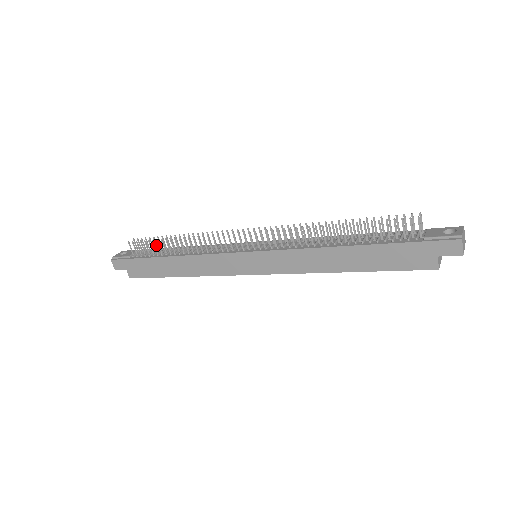
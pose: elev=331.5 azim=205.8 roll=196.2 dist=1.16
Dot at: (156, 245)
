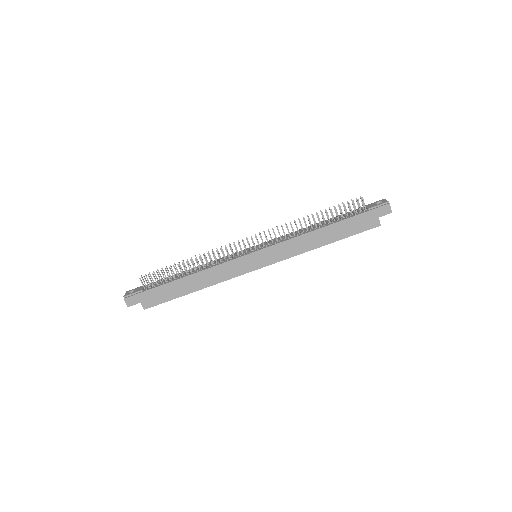
Dot at: (164, 274)
